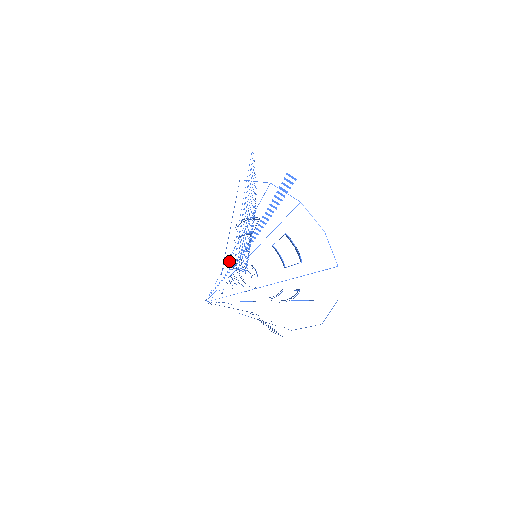
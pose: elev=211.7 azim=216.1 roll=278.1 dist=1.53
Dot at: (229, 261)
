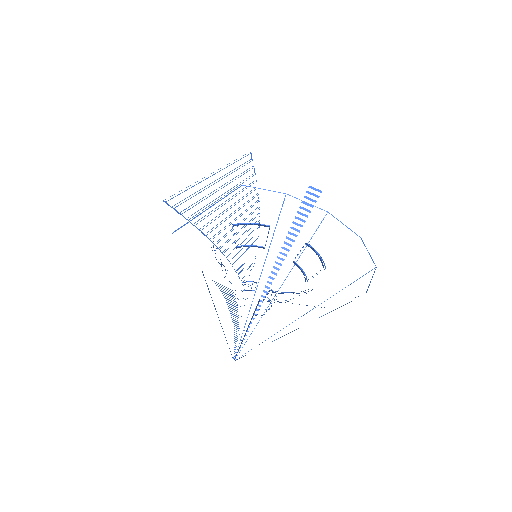
Dot at: occluded
